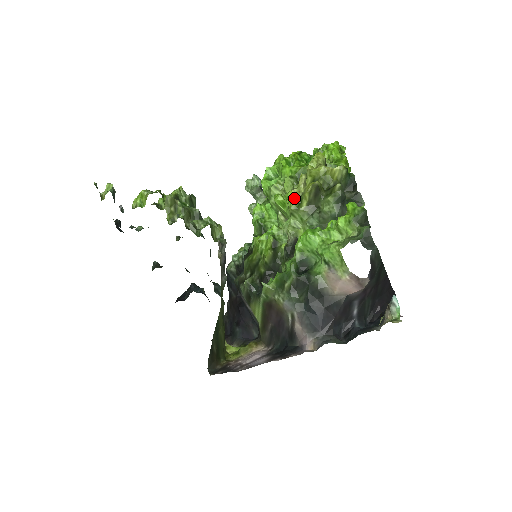
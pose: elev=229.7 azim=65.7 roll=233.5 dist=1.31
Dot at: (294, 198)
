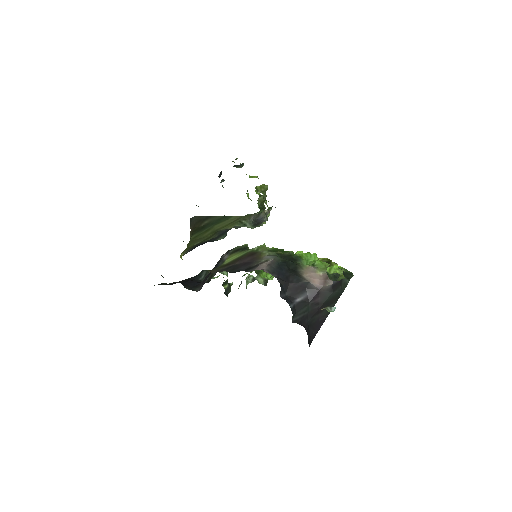
Dot at: occluded
